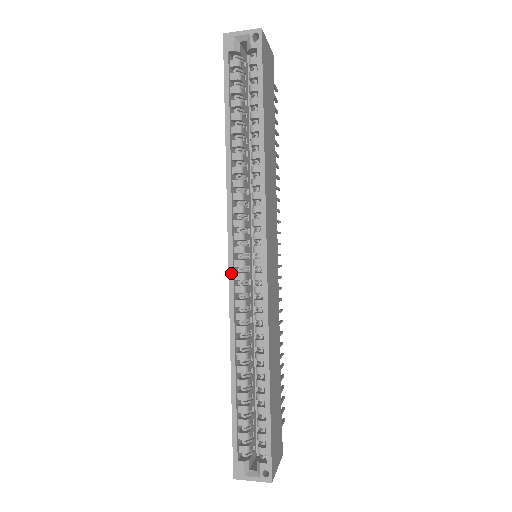
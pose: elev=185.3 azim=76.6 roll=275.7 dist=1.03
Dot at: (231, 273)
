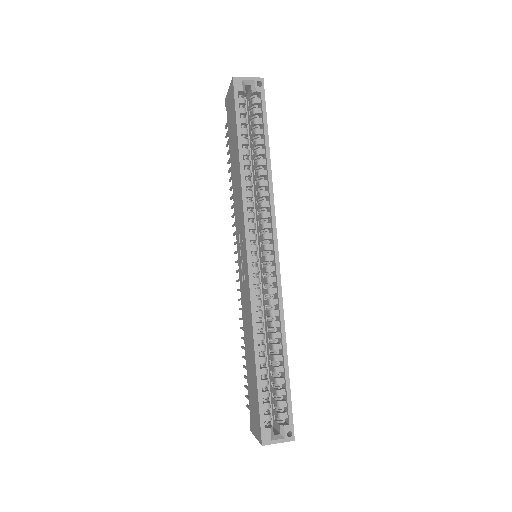
Dot at: (250, 267)
